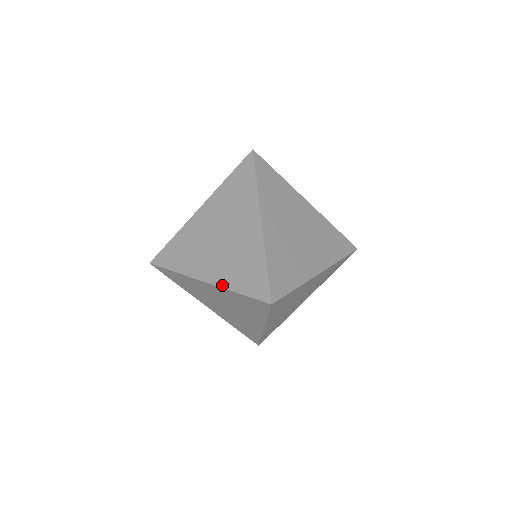
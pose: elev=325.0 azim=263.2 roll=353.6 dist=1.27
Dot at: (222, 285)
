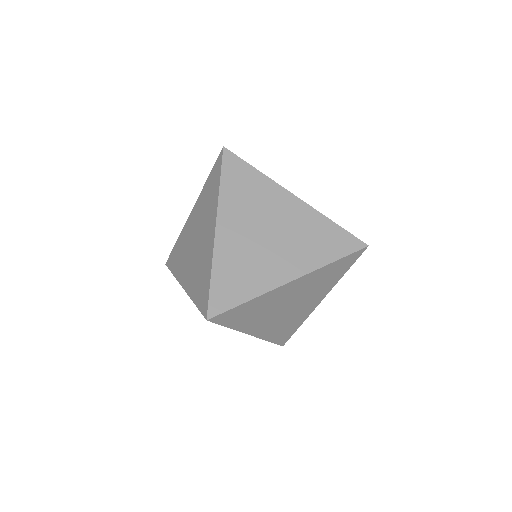
Dot at: (189, 293)
